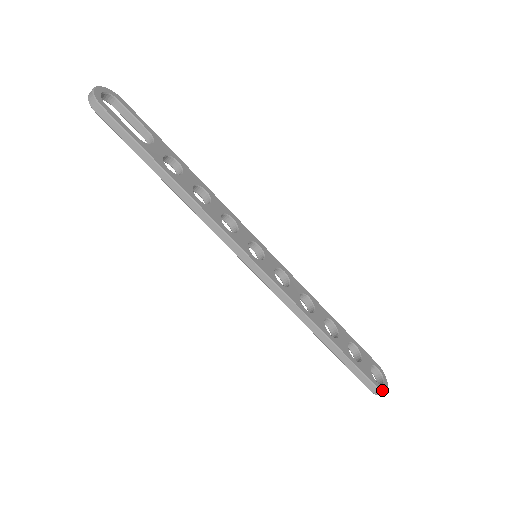
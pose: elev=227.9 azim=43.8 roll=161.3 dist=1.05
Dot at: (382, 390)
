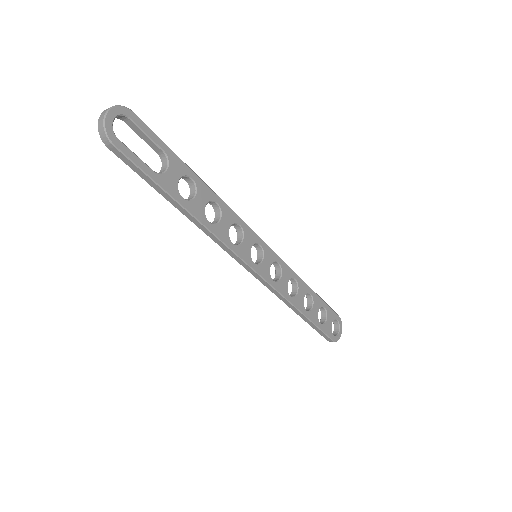
Dot at: (336, 341)
